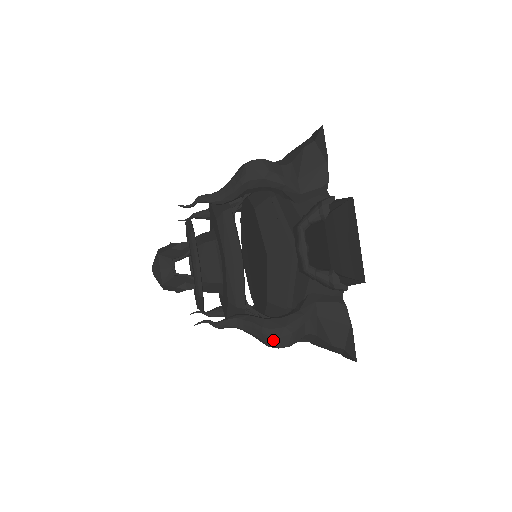
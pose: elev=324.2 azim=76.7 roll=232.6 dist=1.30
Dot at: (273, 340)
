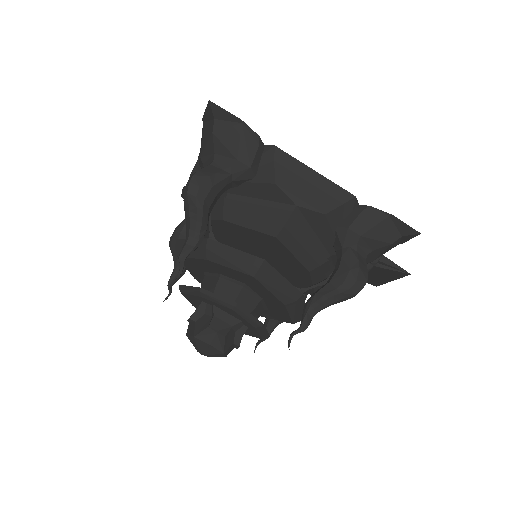
Dot at: occluded
